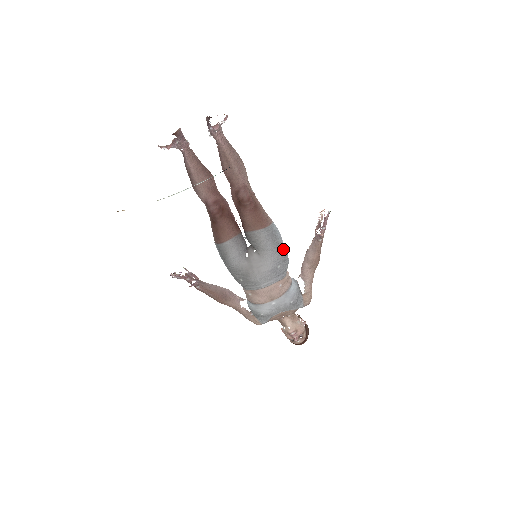
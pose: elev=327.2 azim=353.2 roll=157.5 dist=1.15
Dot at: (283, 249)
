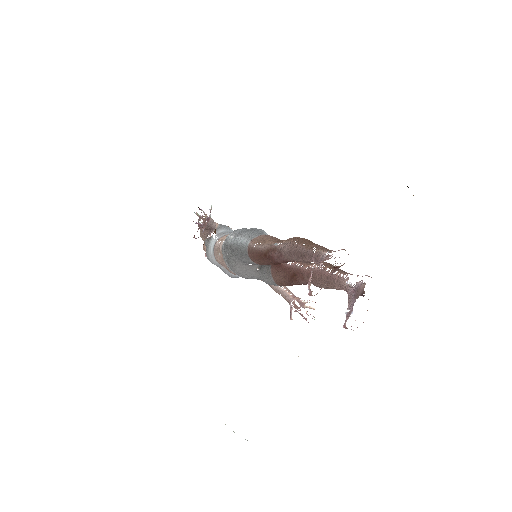
Dot at: occluded
